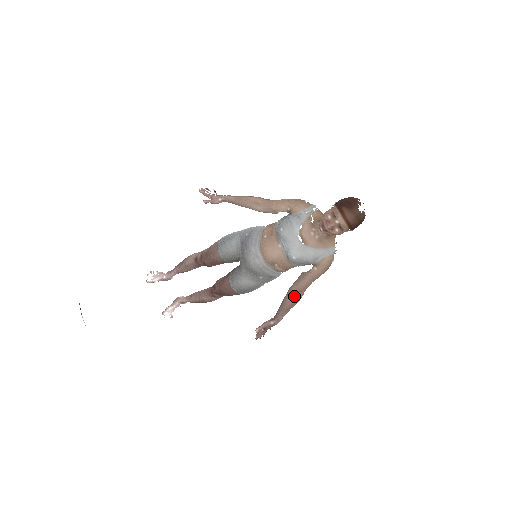
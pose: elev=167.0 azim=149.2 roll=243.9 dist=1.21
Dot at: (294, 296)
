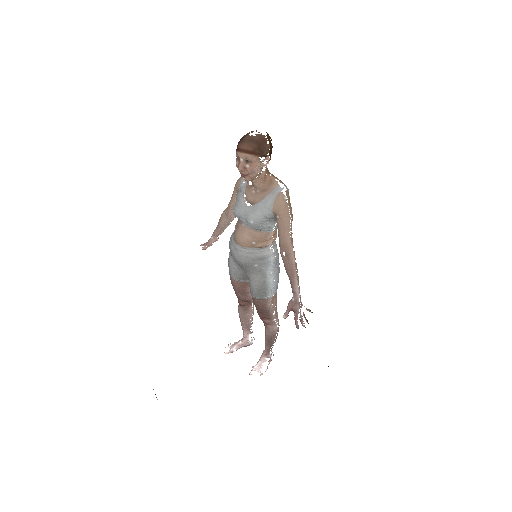
Dot at: (287, 257)
